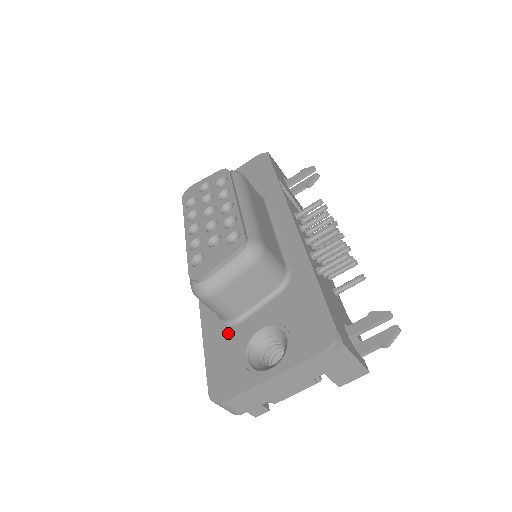
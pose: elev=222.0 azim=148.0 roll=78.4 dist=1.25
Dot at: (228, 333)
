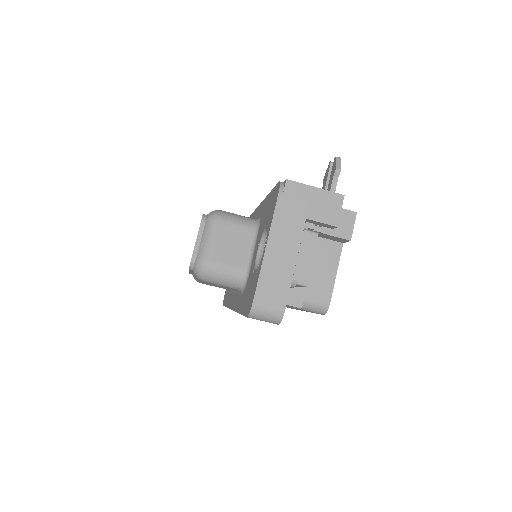
Dot at: (247, 286)
